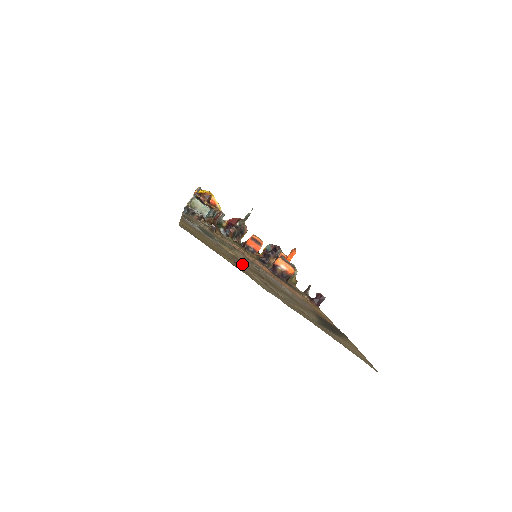
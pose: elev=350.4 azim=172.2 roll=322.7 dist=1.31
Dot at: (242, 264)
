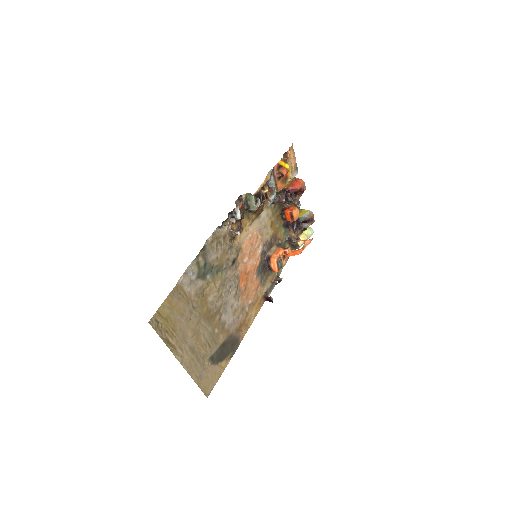
Dot at: (195, 316)
